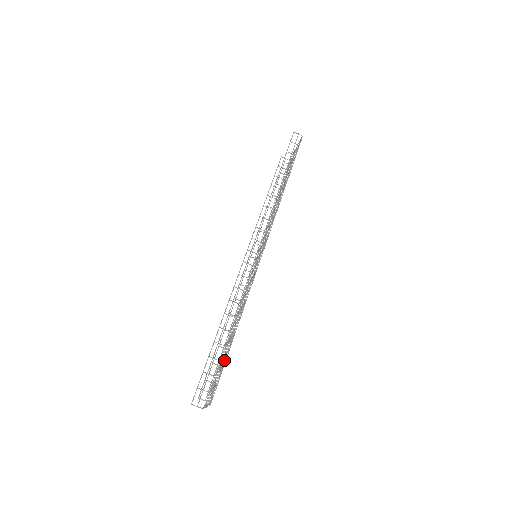
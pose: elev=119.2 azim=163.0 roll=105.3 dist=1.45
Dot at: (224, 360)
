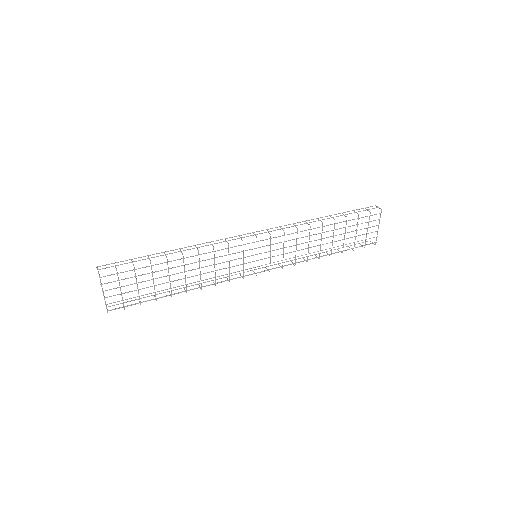
Dot at: (145, 274)
